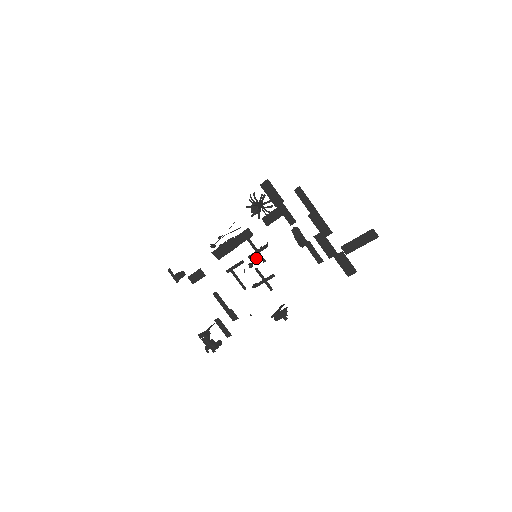
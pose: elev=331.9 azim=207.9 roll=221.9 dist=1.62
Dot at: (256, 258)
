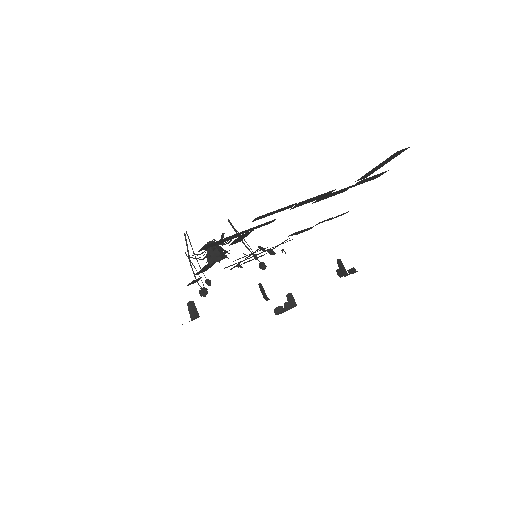
Dot at: occluded
